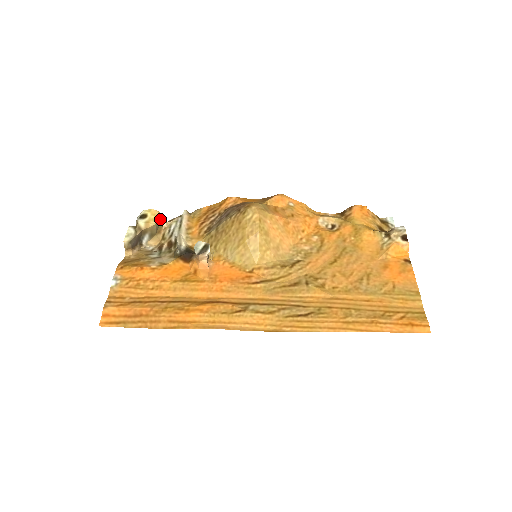
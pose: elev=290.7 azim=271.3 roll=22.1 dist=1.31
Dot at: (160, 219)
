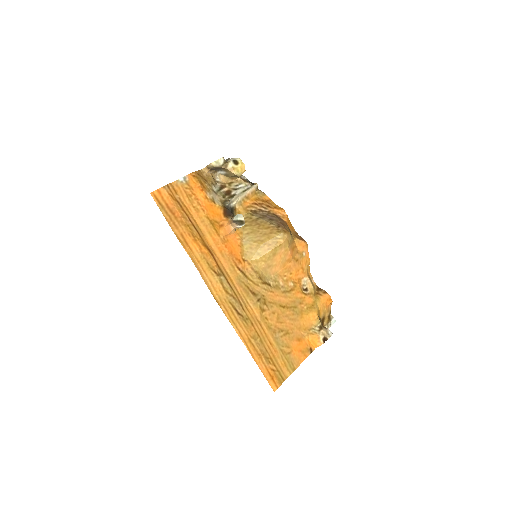
Dot at: (241, 174)
